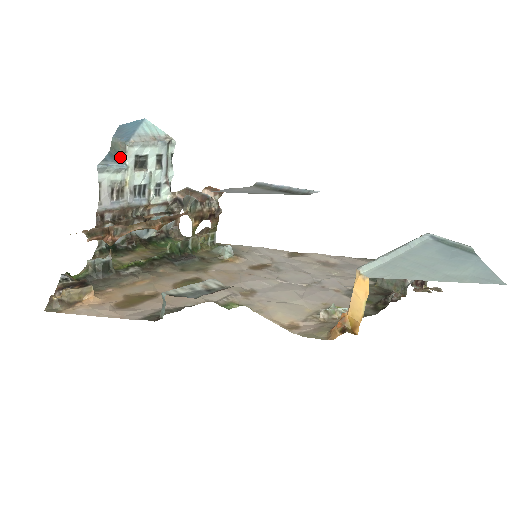
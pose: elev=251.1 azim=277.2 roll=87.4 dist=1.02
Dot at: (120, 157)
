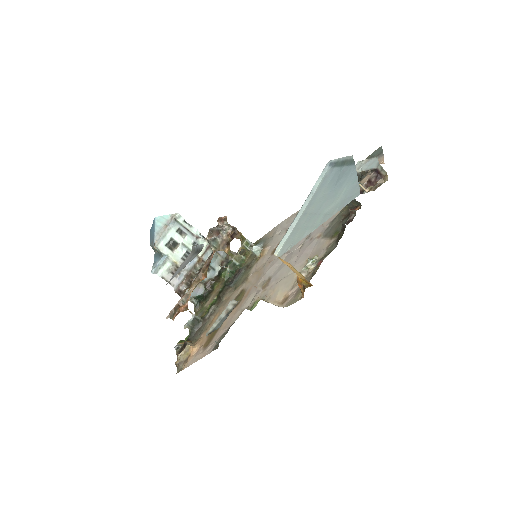
Dot at: (160, 253)
